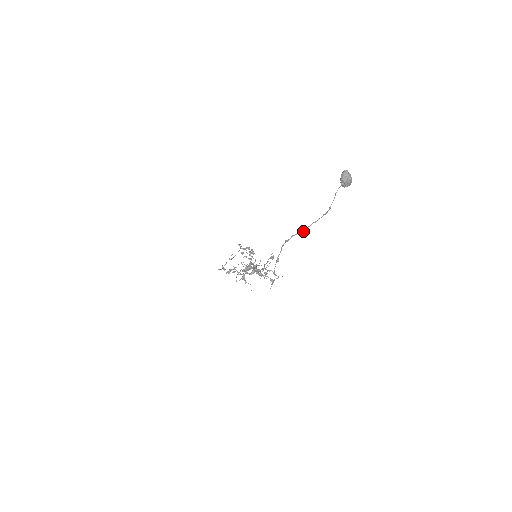
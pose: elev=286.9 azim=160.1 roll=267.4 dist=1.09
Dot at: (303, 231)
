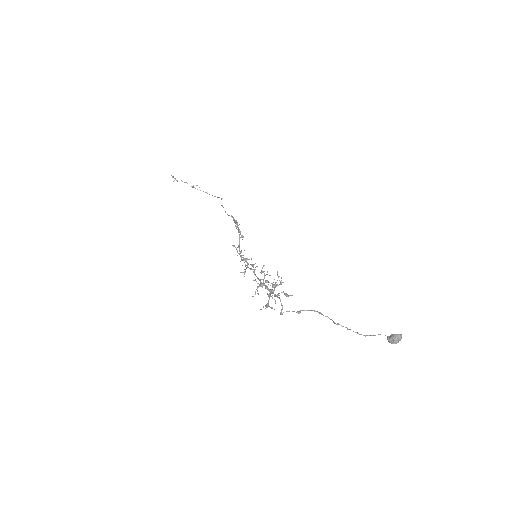
Dot at: (337, 324)
